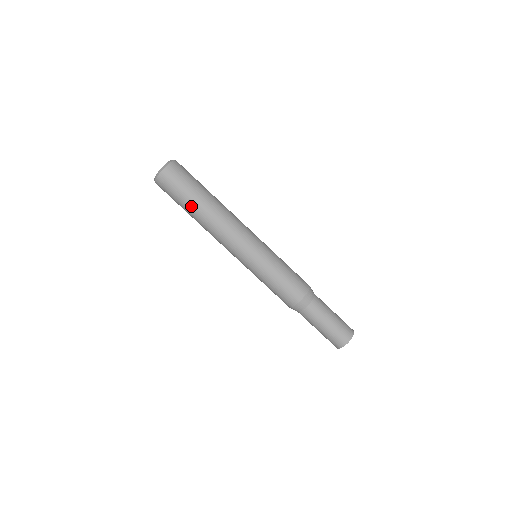
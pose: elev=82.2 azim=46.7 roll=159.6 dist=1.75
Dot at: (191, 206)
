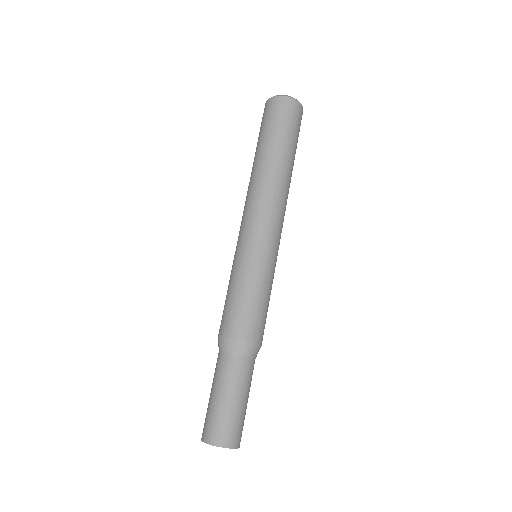
Dot at: (258, 148)
